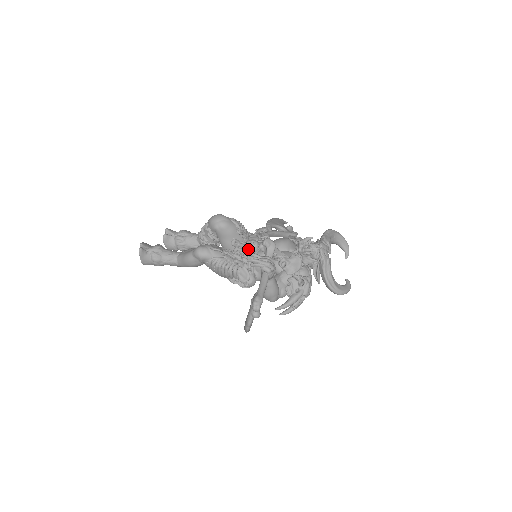
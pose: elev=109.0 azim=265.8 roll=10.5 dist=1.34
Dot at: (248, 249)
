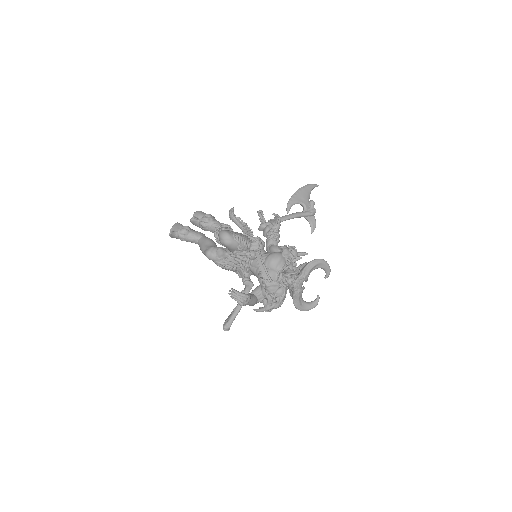
Dot at: (247, 257)
